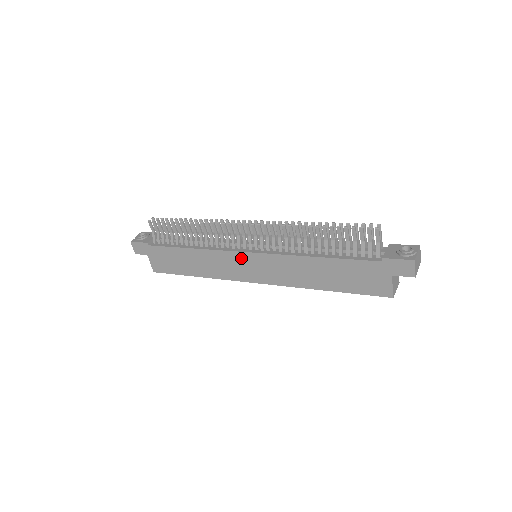
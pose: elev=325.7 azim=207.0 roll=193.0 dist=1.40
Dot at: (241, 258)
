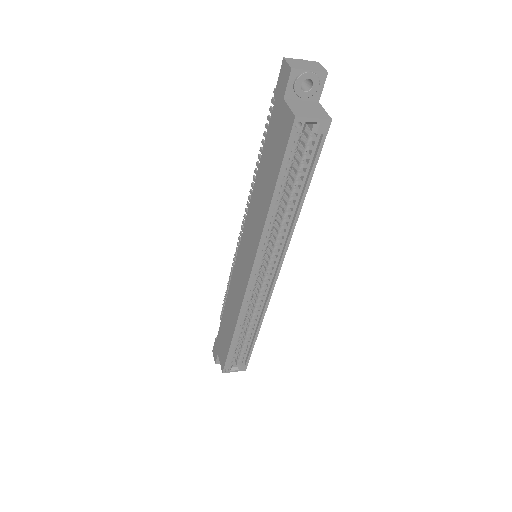
Dot at: (239, 262)
